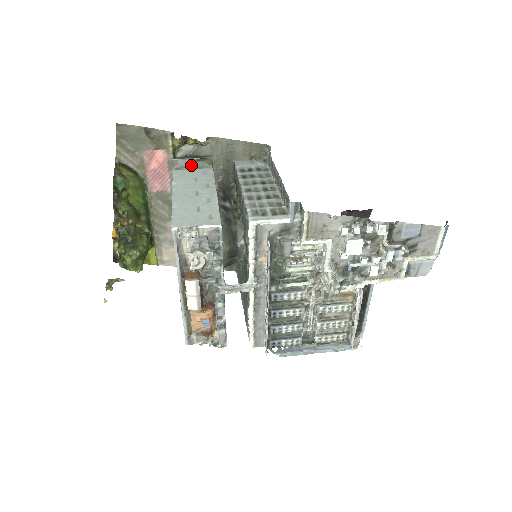
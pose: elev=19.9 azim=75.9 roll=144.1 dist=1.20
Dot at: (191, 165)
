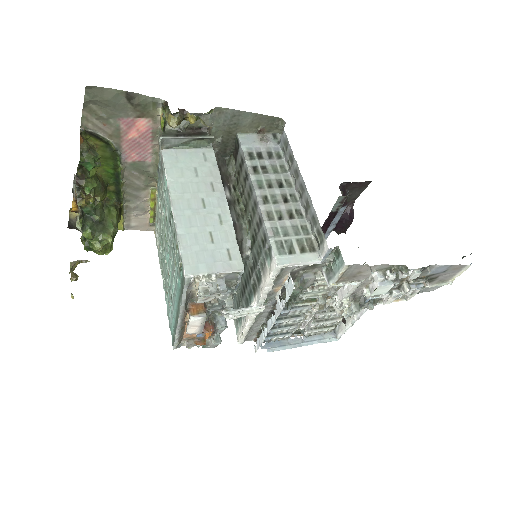
Dot at: (186, 144)
